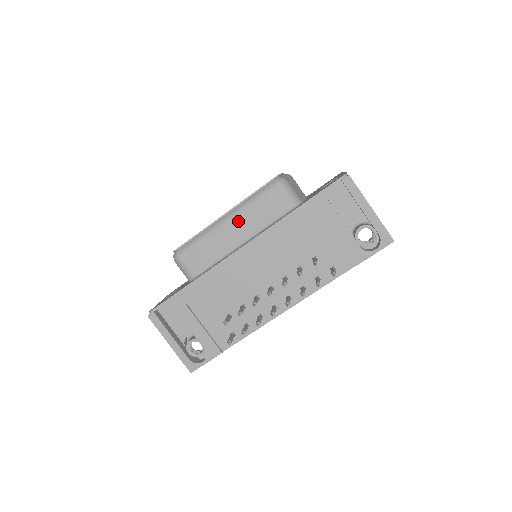
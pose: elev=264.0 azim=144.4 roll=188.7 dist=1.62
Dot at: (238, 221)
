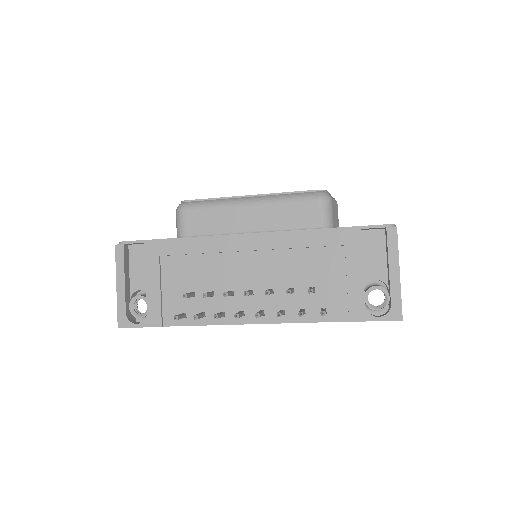
Dot at: (261, 209)
